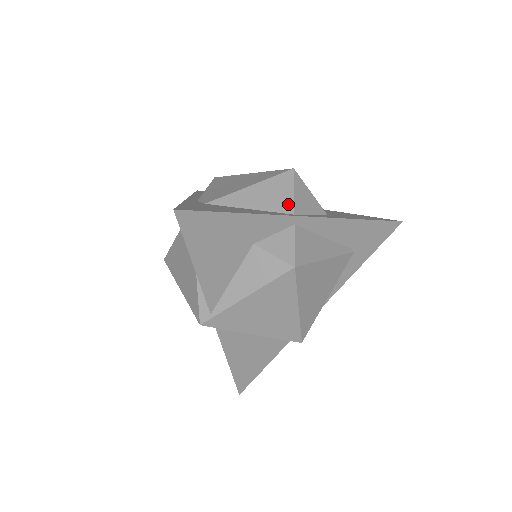
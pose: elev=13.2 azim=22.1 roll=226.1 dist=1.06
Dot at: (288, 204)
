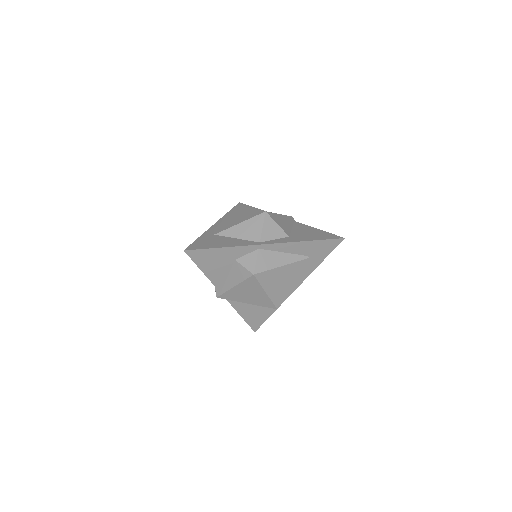
Dot at: (258, 235)
